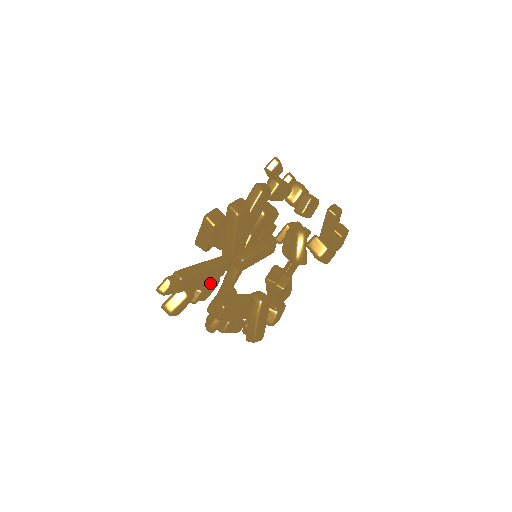
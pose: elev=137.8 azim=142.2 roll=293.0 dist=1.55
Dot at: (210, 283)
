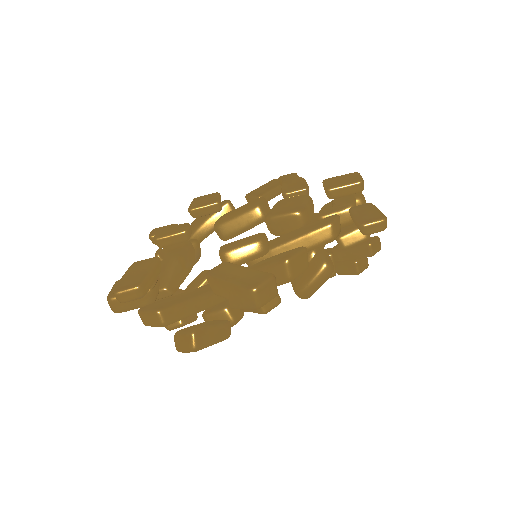
Dot at: (185, 278)
